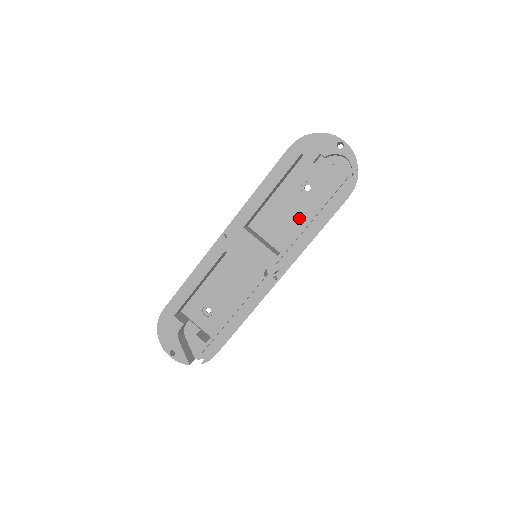
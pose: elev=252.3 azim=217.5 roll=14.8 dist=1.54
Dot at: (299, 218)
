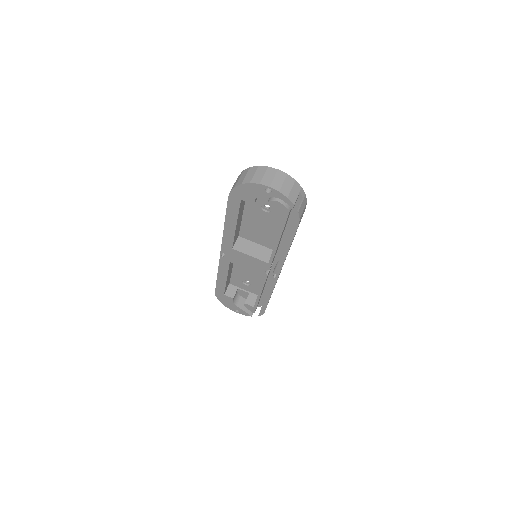
Dot at: (273, 228)
